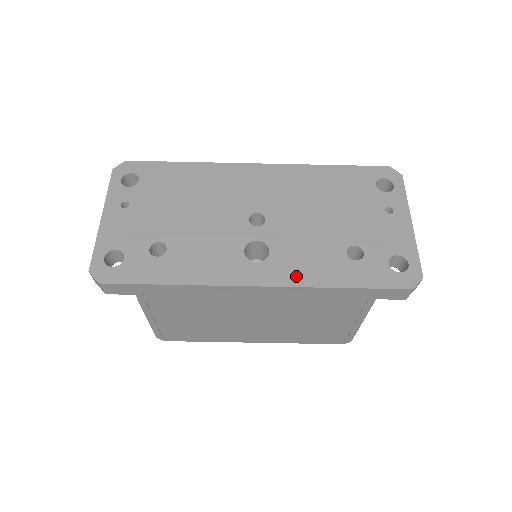
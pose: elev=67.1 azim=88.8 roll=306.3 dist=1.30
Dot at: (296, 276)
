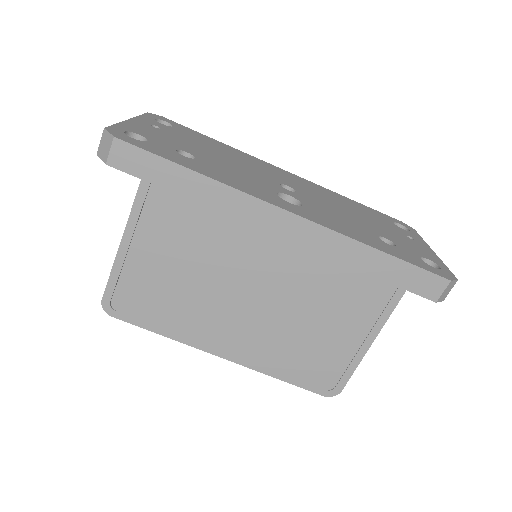
Dot at: (332, 225)
